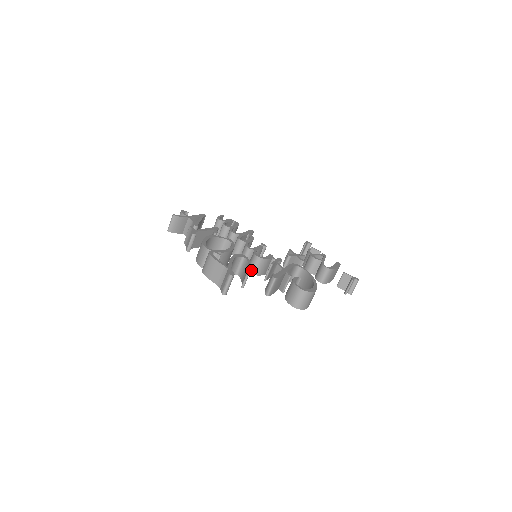
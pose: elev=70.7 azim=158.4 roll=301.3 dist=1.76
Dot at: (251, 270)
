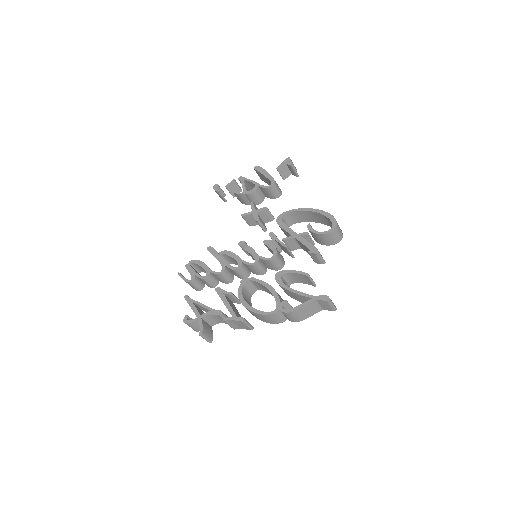
Dot at: (280, 268)
